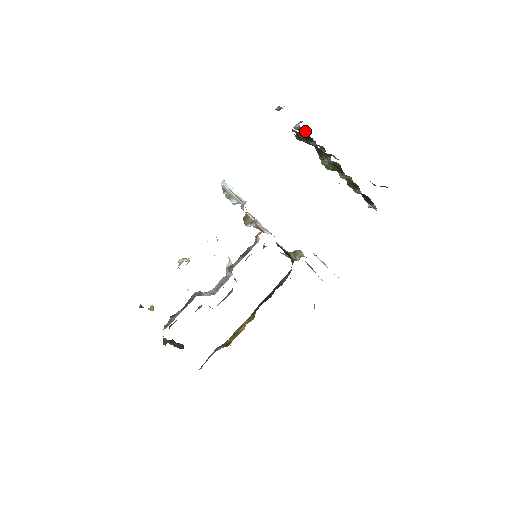
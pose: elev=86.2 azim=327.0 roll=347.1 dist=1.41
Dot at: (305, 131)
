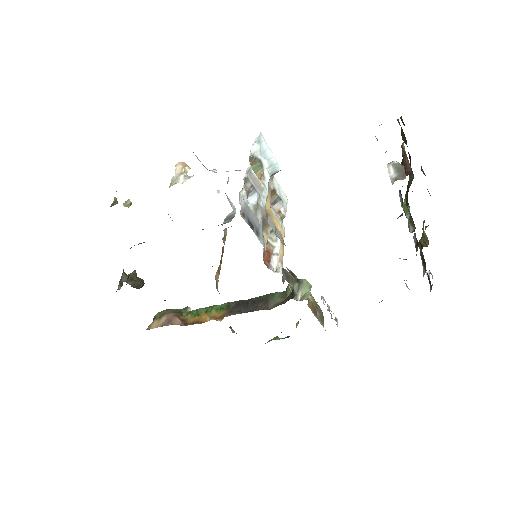
Dot at: occluded
